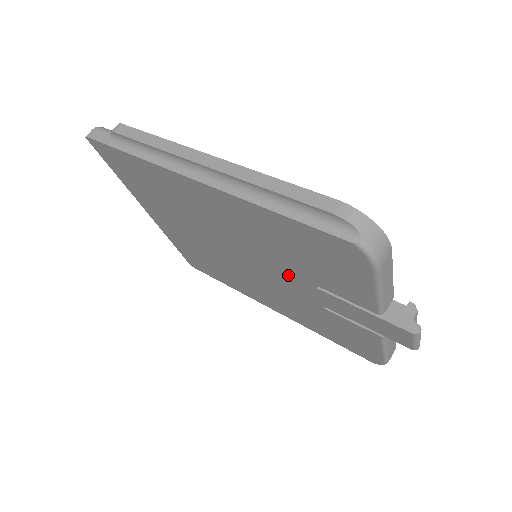
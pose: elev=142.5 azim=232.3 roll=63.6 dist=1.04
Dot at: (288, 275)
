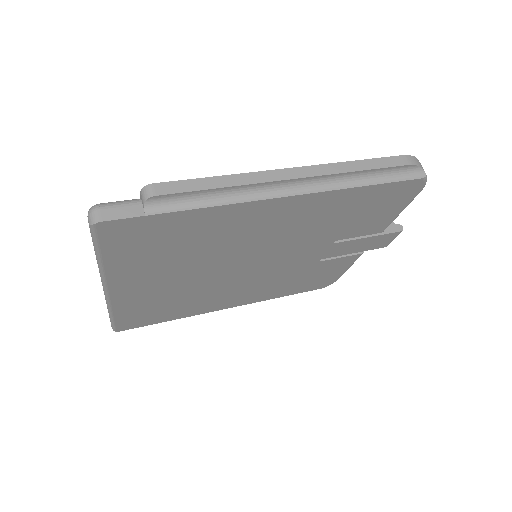
Dot at: (307, 249)
